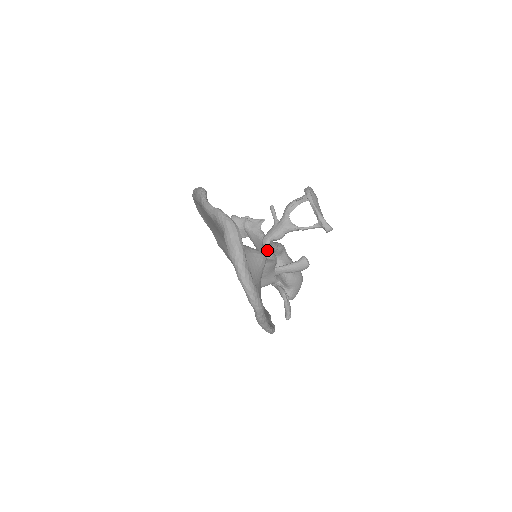
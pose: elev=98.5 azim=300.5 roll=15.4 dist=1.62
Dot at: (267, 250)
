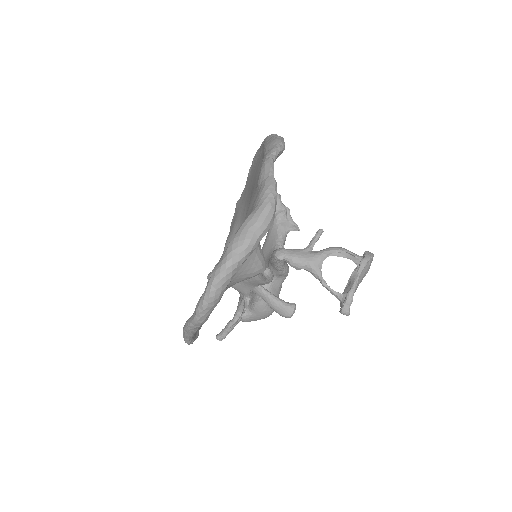
Dot at: (271, 261)
